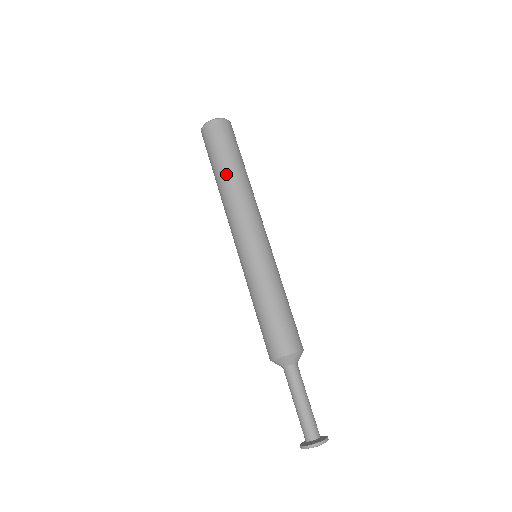
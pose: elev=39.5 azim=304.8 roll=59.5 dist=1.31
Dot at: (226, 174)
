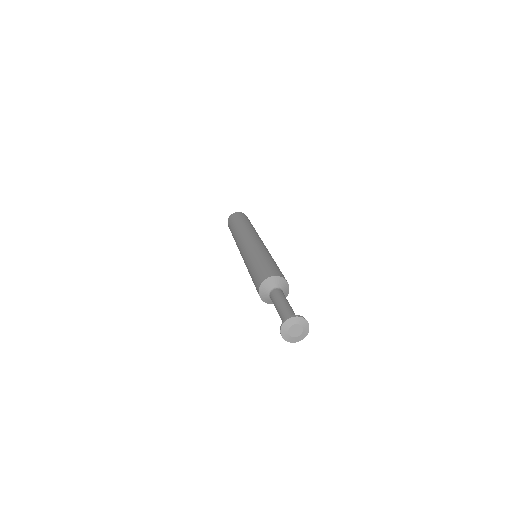
Dot at: (243, 223)
